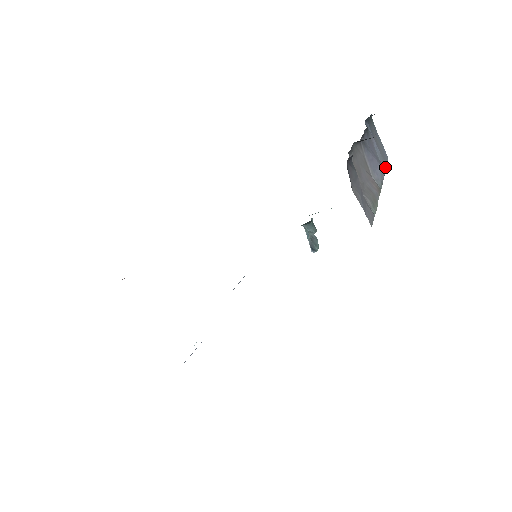
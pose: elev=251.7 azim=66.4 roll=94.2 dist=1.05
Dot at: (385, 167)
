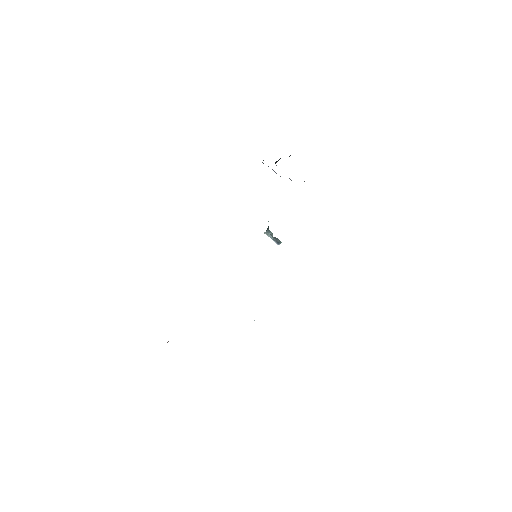
Dot at: occluded
